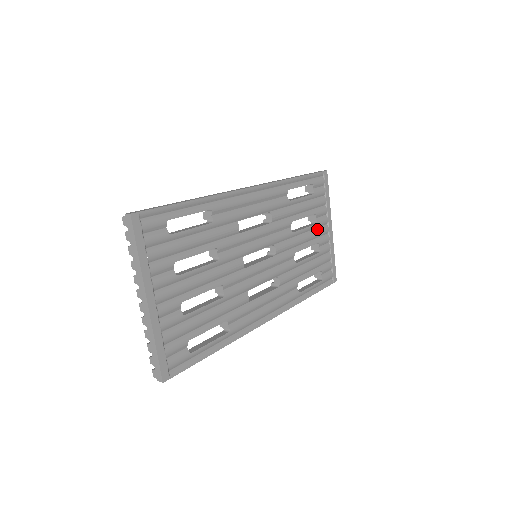
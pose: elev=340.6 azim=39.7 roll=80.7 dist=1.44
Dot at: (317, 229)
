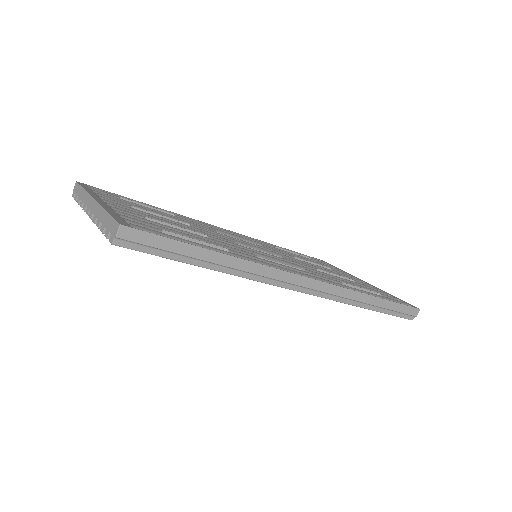
Dot at: occluded
